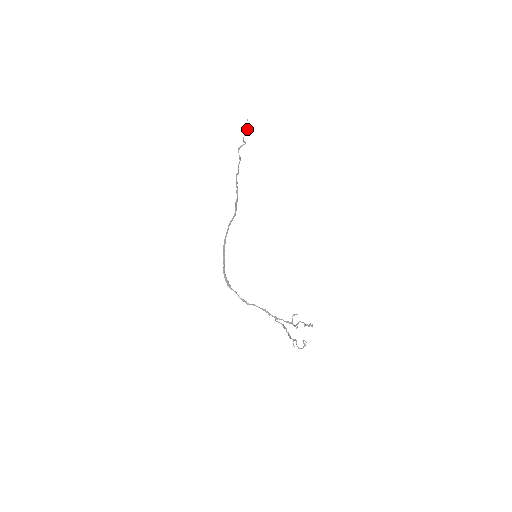
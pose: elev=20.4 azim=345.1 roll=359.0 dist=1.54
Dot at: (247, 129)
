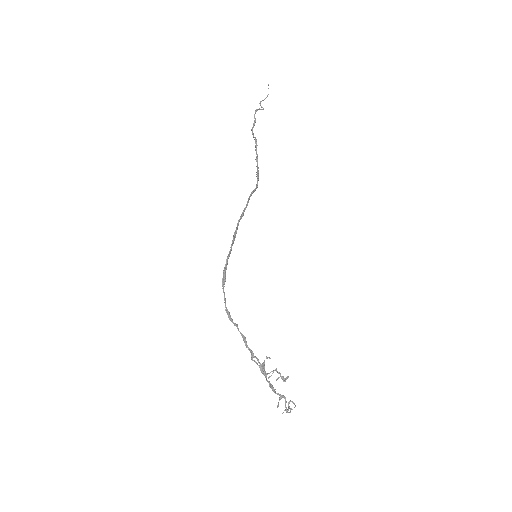
Dot at: (267, 95)
